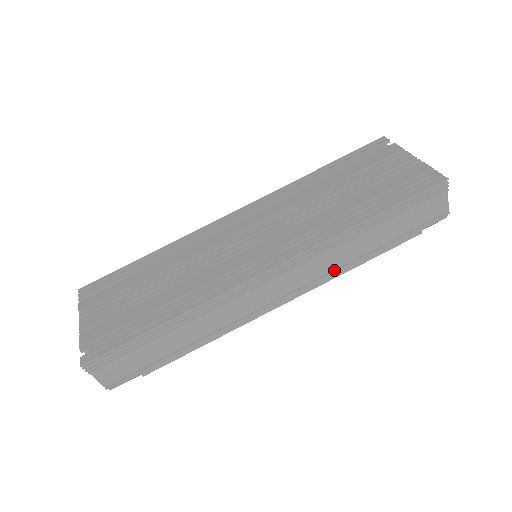
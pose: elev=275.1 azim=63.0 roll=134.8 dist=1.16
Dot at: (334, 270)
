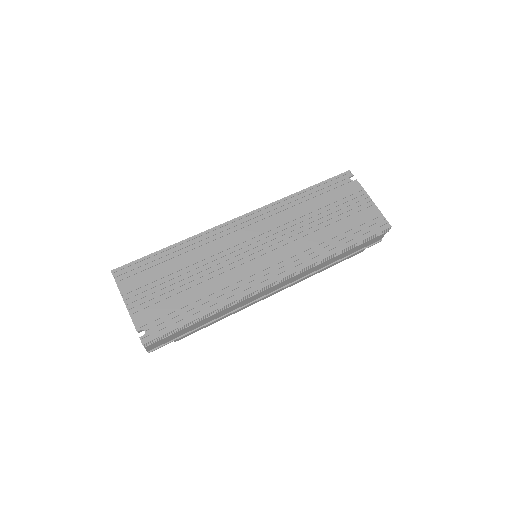
Dot at: (310, 274)
